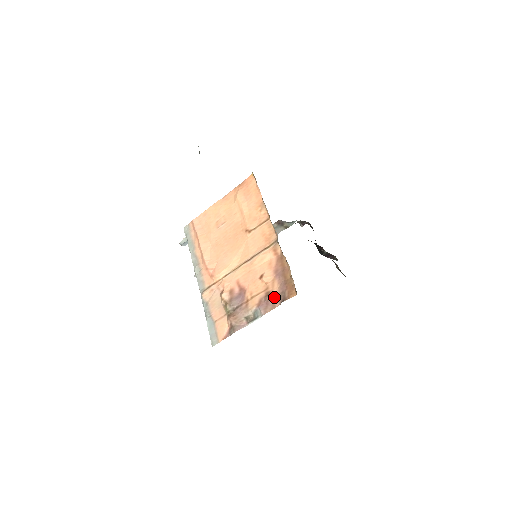
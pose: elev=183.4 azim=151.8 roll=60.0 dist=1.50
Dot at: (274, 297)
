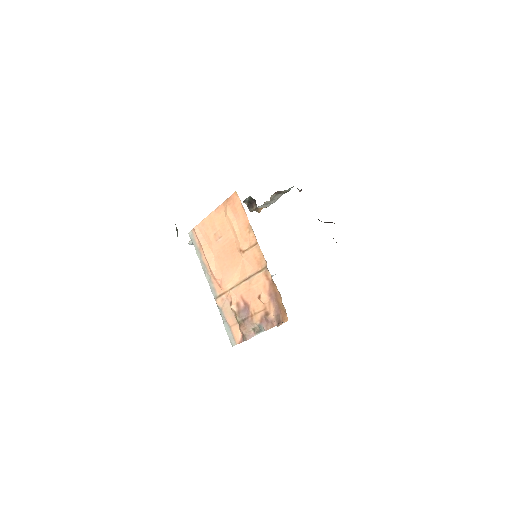
Dot at: (272, 318)
